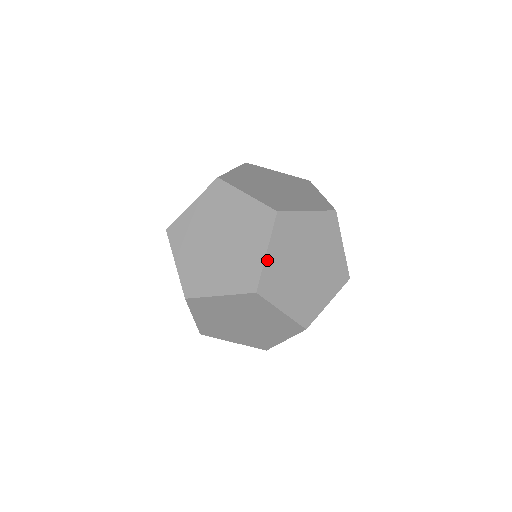
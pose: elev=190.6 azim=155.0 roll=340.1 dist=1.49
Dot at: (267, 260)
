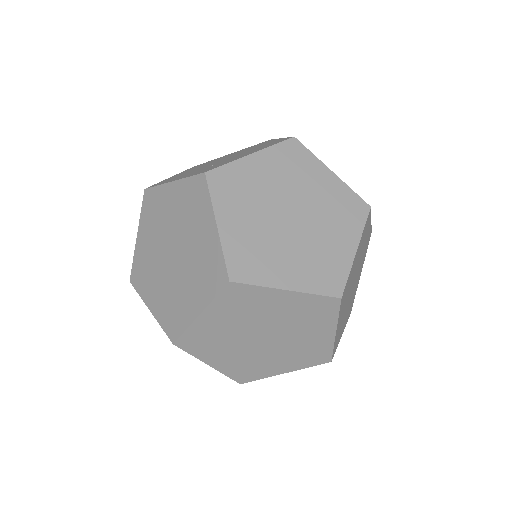
Dot at: (354, 261)
